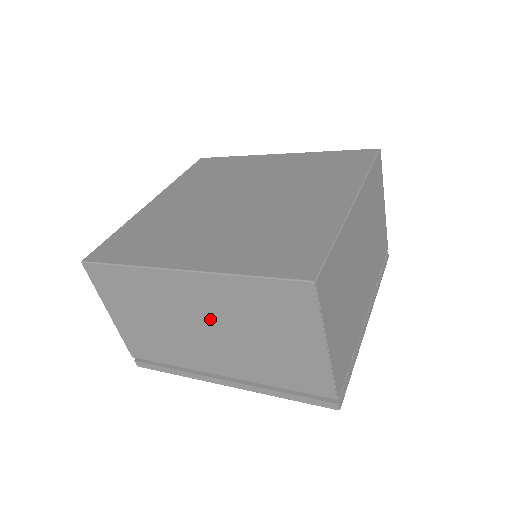
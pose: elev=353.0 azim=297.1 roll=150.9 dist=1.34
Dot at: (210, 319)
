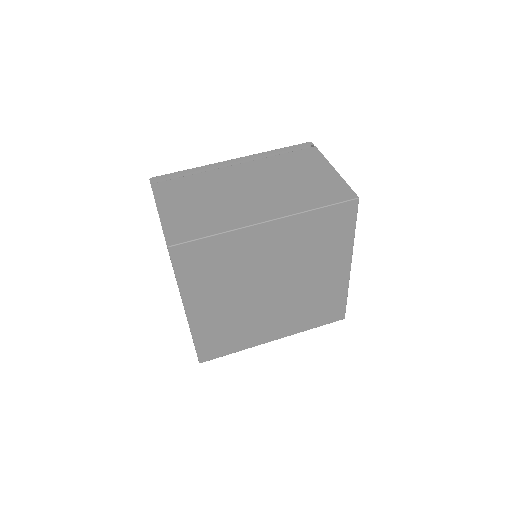
Dot at: occluded
